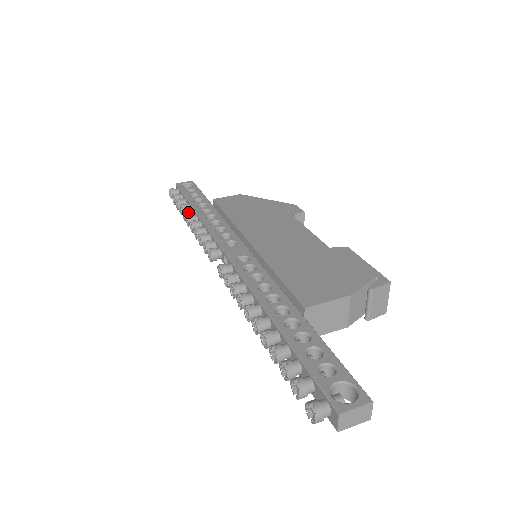
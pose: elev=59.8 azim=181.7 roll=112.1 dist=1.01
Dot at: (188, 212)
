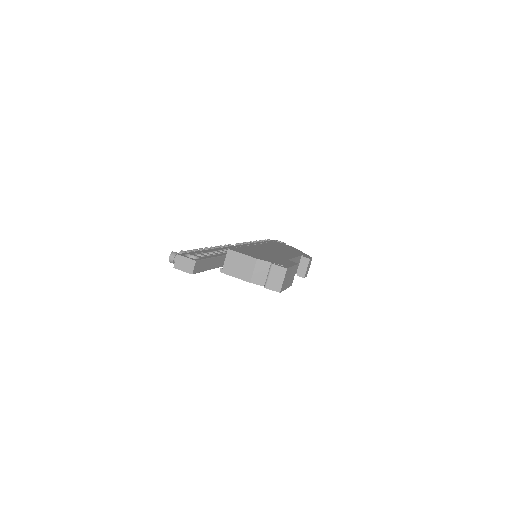
Dot at: occluded
